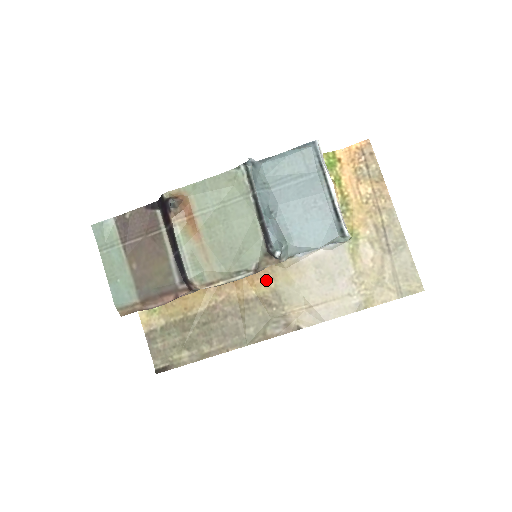
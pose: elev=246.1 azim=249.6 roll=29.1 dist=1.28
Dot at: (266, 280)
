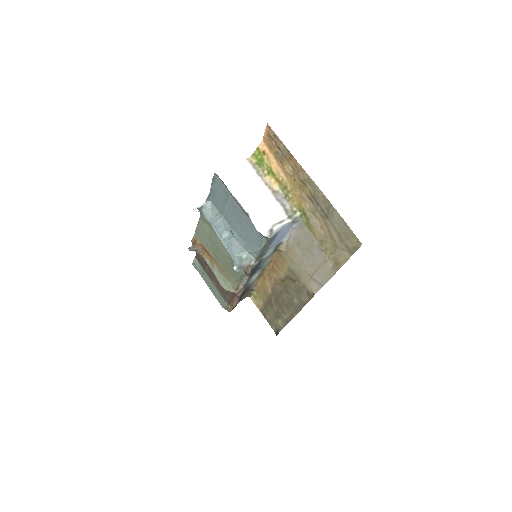
Dot at: (282, 263)
